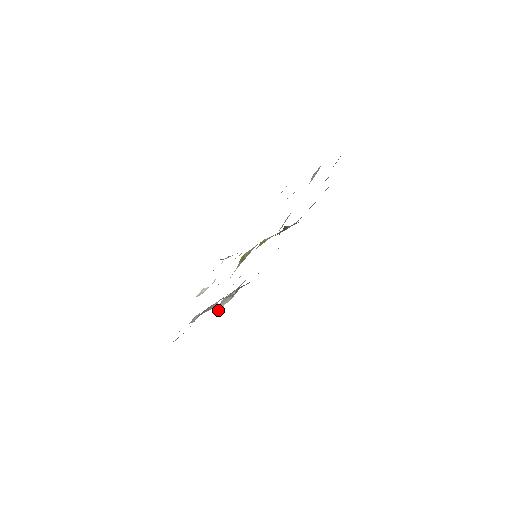
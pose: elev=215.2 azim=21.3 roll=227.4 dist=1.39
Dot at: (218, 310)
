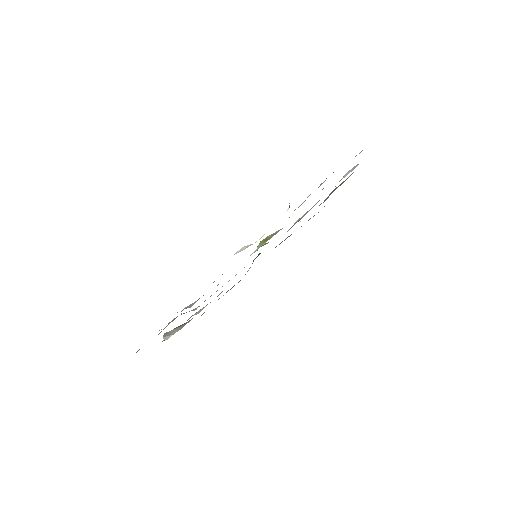
Dot at: (164, 340)
